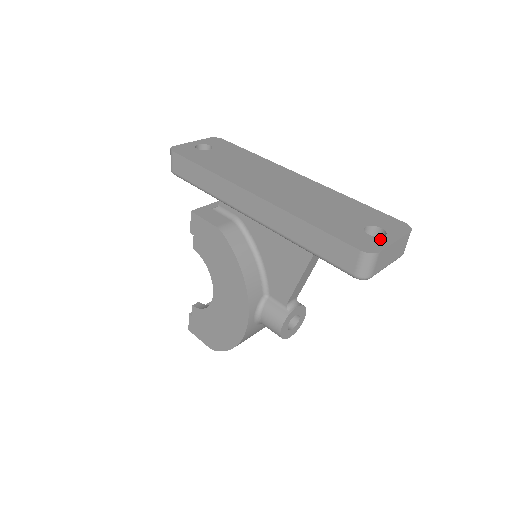
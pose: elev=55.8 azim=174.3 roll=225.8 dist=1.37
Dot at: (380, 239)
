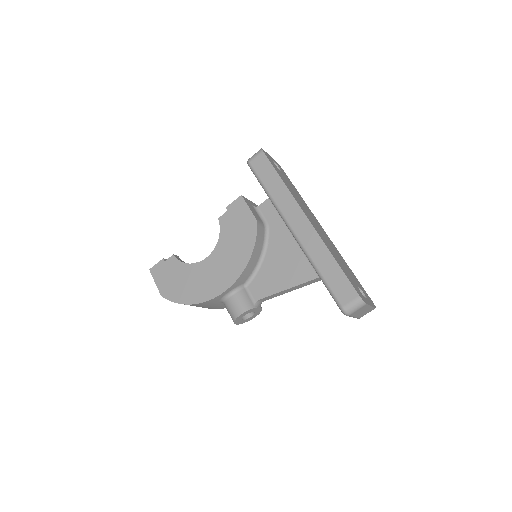
Dot at: (365, 298)
